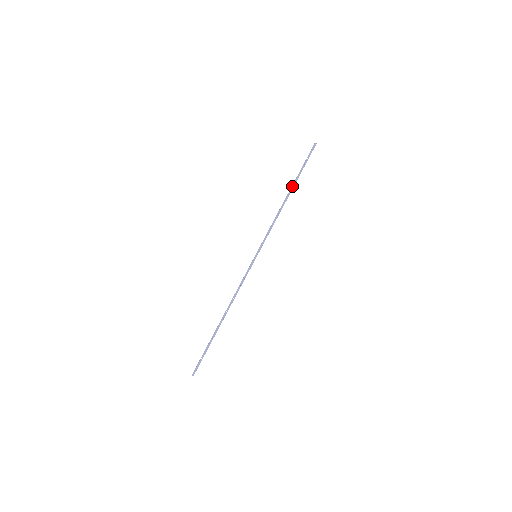
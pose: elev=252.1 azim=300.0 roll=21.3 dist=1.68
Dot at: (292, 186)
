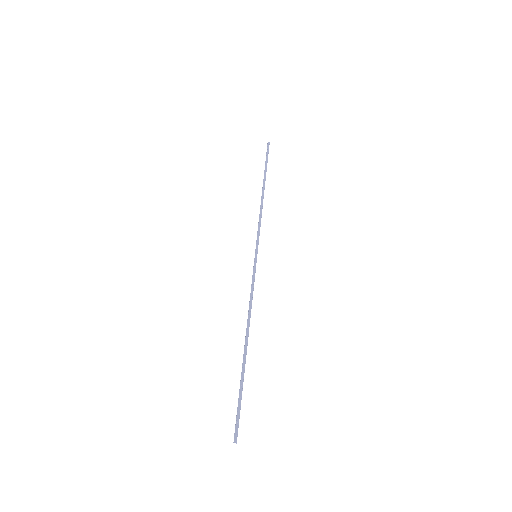
Dot at: (263, 180)
